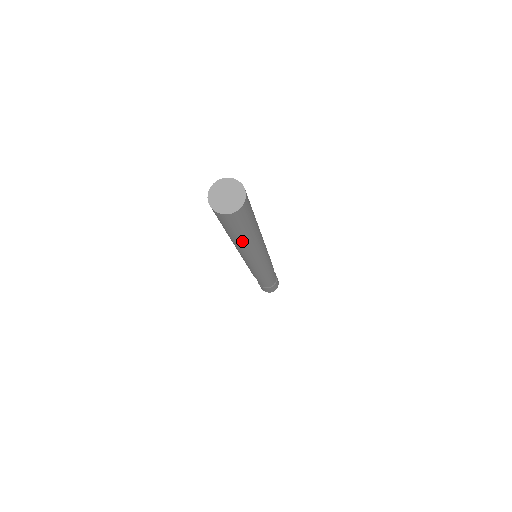
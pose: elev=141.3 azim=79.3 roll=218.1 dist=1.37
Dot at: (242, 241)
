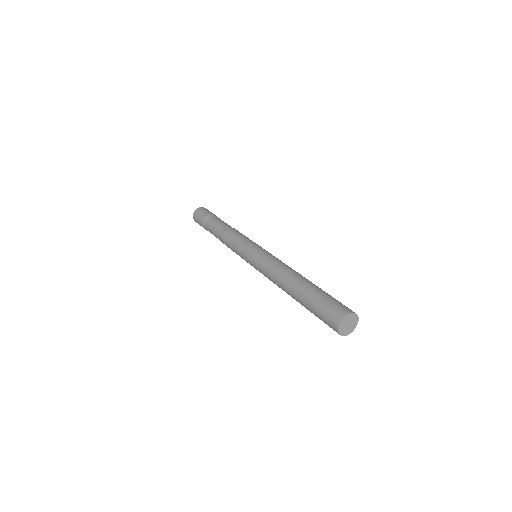
Dot at: occluded
